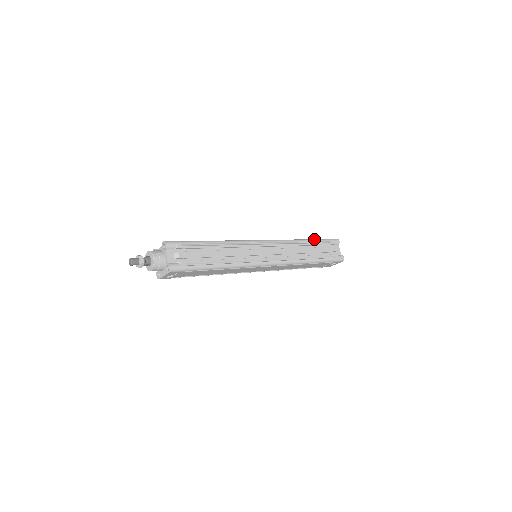
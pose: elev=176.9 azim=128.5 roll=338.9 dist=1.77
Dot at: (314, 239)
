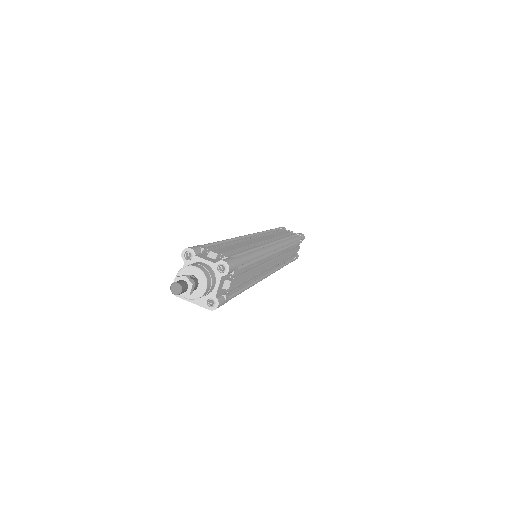
Dot at: (296, 238)
